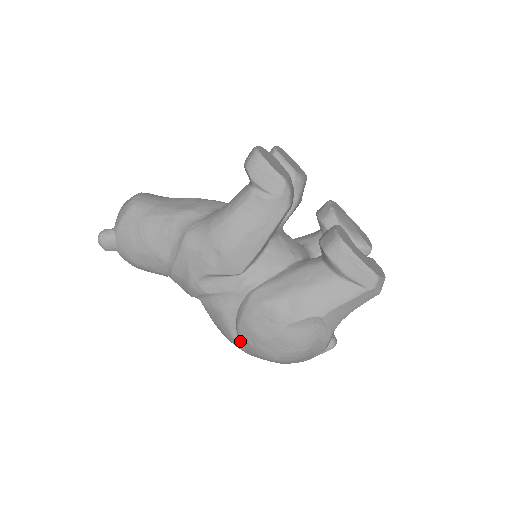
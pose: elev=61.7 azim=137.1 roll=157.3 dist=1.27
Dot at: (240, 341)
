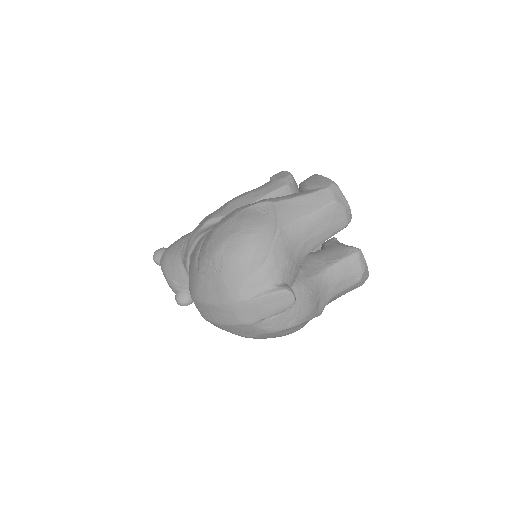
Dot at: (199, 254)
